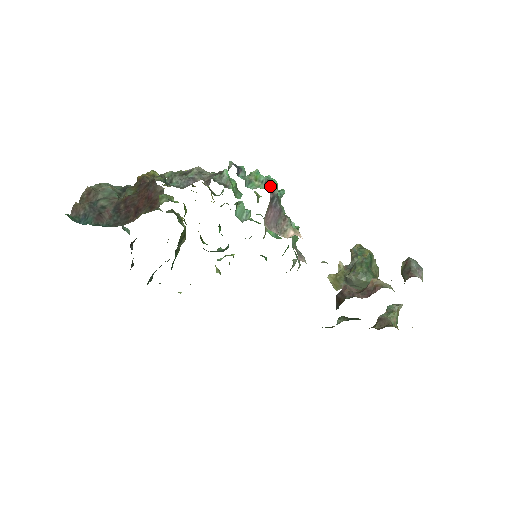
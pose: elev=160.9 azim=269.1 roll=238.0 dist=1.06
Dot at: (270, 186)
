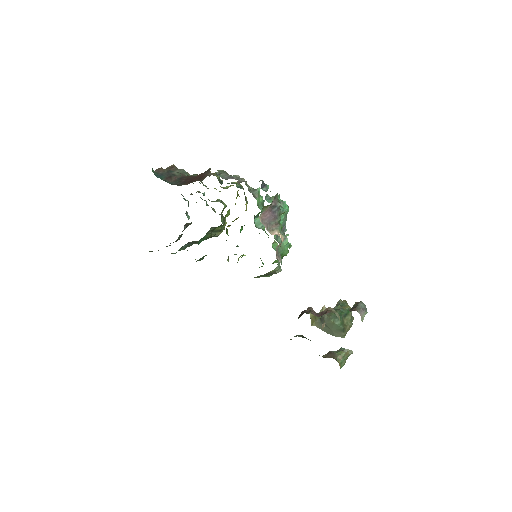
Dot at: (276, 199)
